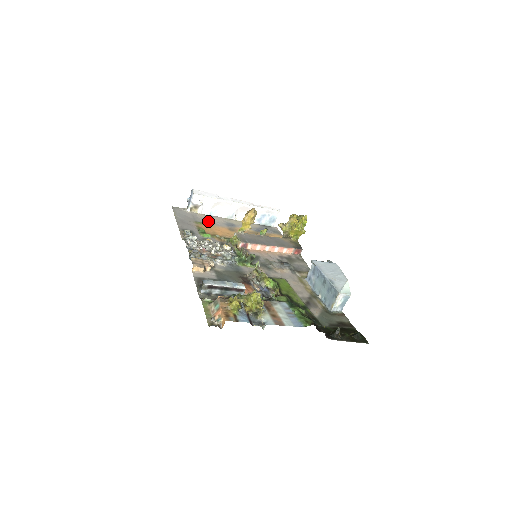
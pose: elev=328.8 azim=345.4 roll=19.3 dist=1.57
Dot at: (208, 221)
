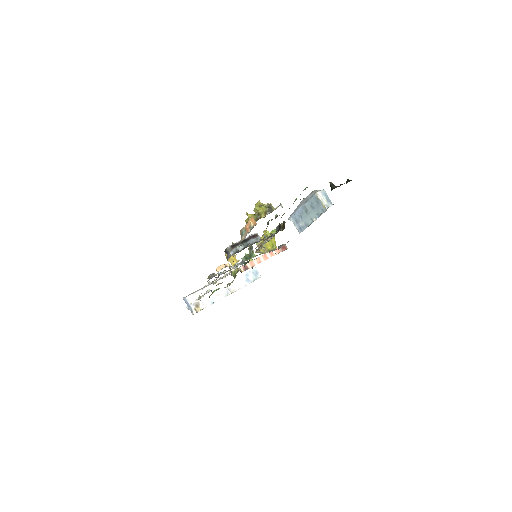
Dot at: occluded
